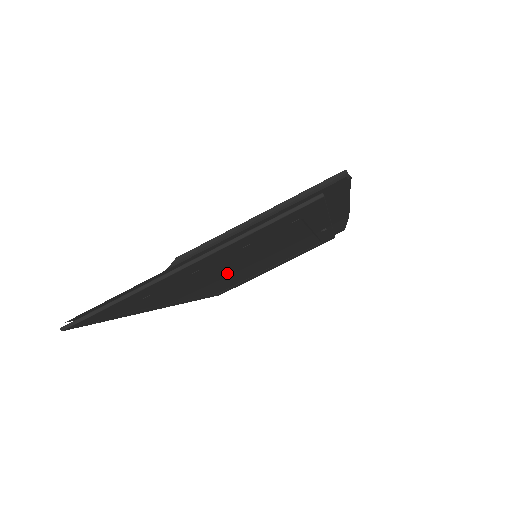
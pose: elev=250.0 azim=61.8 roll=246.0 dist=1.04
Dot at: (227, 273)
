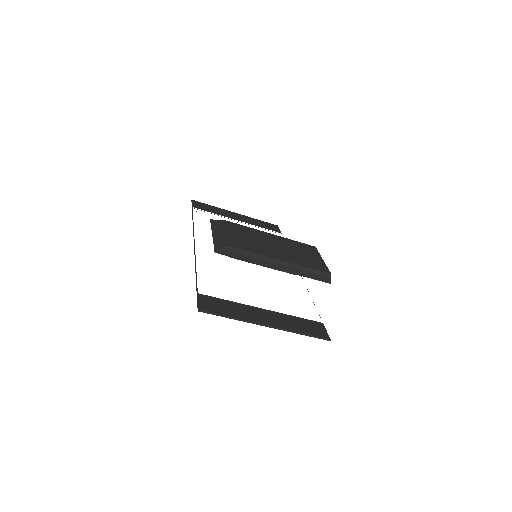
Dot at: occluded
